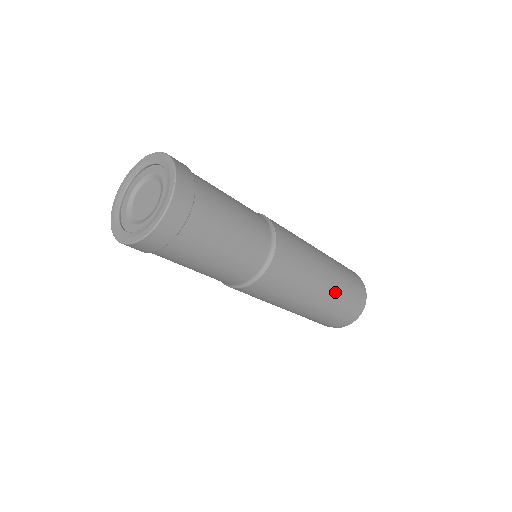
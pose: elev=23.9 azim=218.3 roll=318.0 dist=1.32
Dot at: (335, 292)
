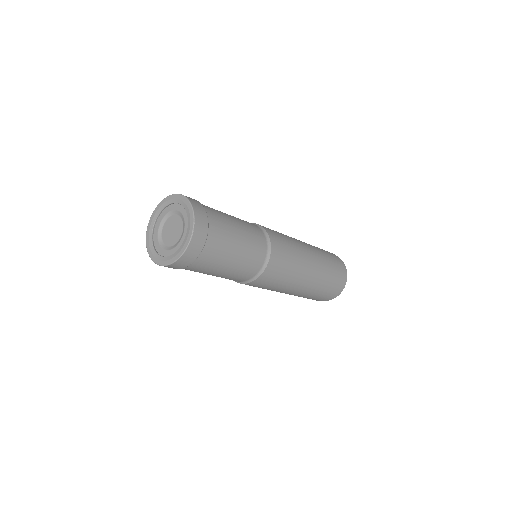
Dot at: (319, 254)
